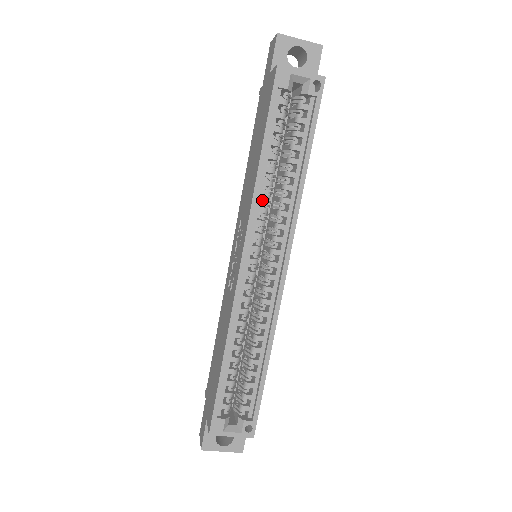
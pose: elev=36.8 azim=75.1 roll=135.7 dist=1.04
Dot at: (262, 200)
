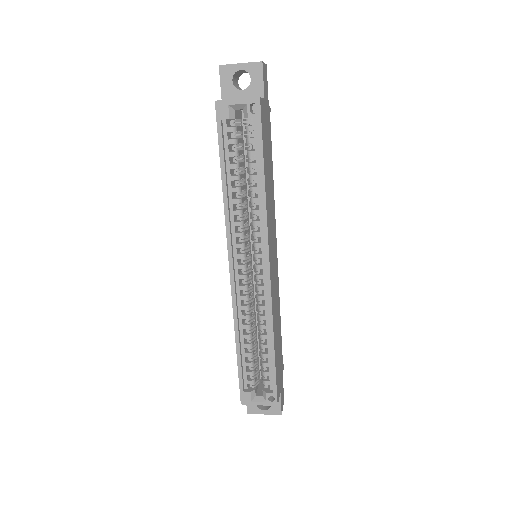
Dot at: occluded
